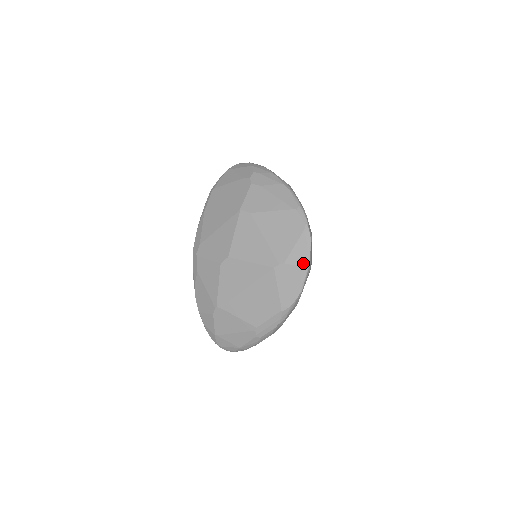
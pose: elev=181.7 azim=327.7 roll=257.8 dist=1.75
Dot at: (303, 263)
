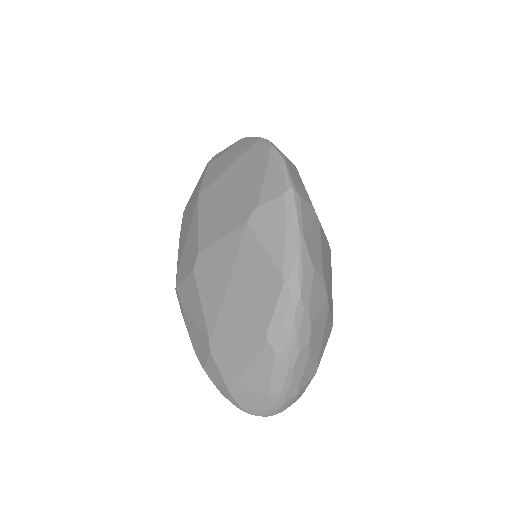
Dot at: (282, 190)
